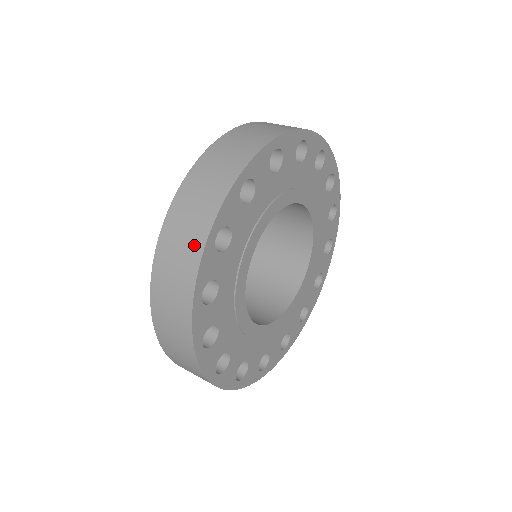
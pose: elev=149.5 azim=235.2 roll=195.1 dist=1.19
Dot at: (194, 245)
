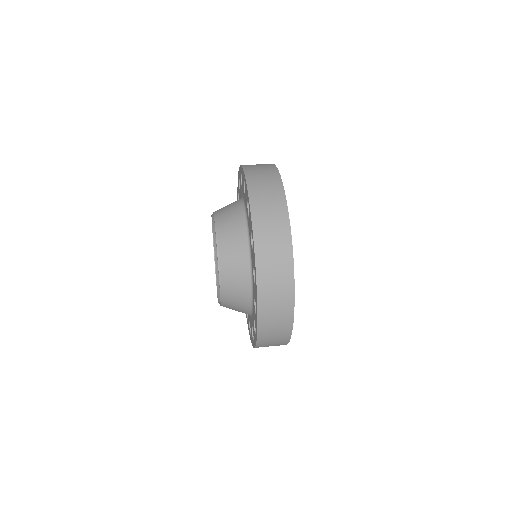
Dot at: (283, 342)
